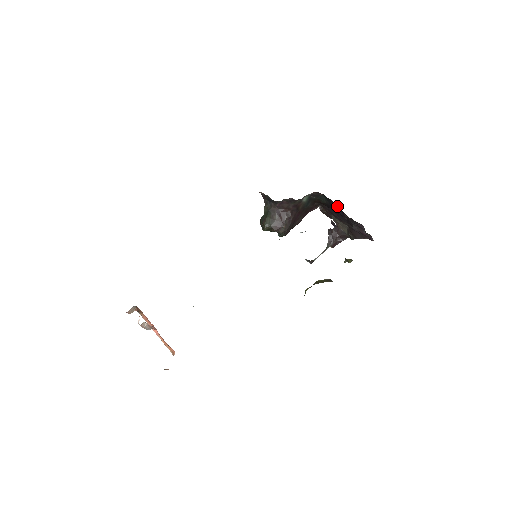
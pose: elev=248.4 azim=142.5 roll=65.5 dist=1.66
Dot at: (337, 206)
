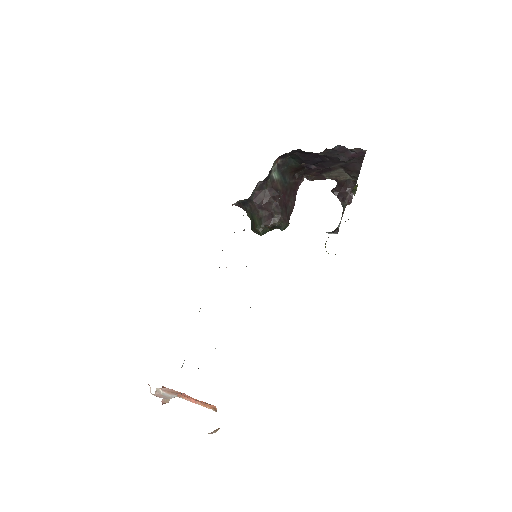
Dot at: (302, 151)
